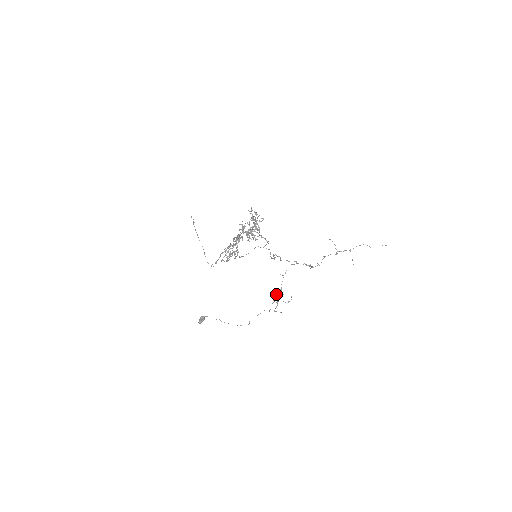
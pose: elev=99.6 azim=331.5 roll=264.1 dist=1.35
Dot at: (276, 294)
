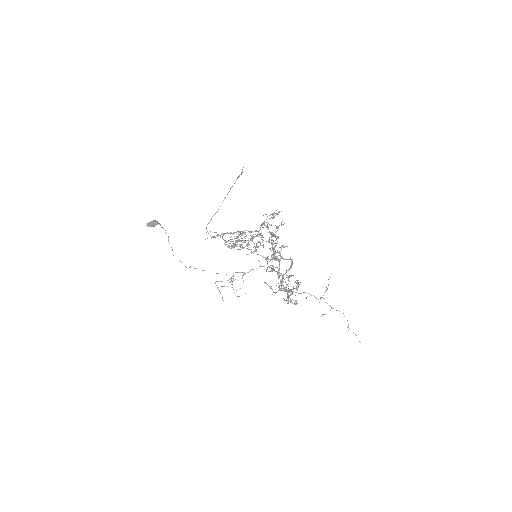
Dot at: (237, 272)
